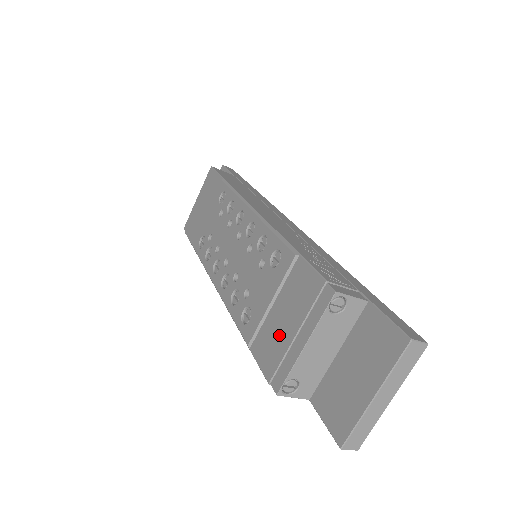
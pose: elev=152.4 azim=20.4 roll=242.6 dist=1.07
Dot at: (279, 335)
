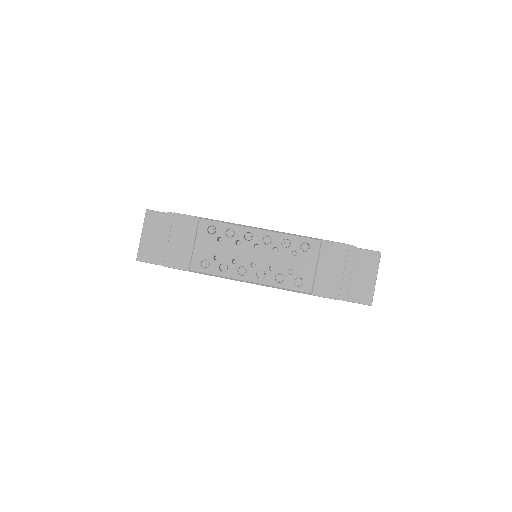
Dot at: (332, 278)
